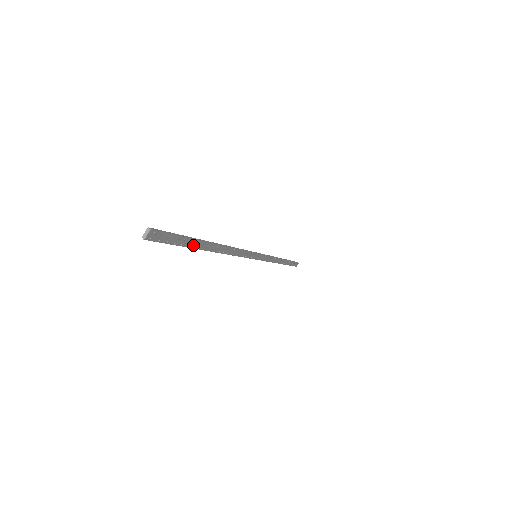
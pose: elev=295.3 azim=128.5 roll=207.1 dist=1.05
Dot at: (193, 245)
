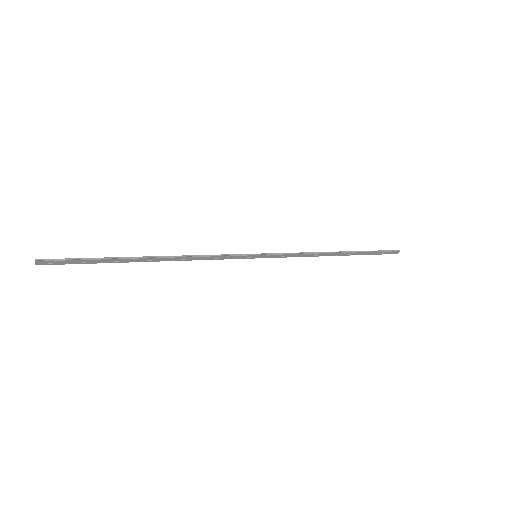
Dot at: (111, 261)
